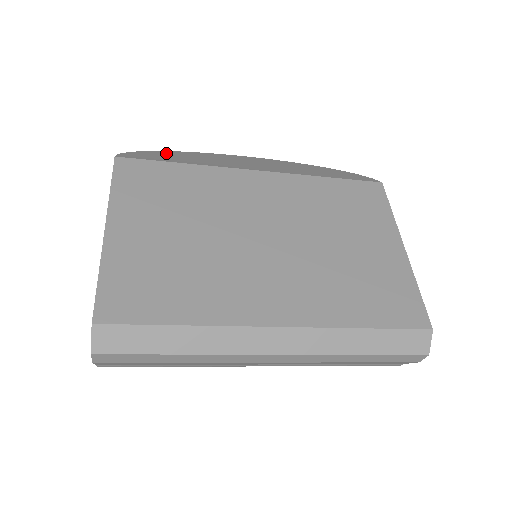
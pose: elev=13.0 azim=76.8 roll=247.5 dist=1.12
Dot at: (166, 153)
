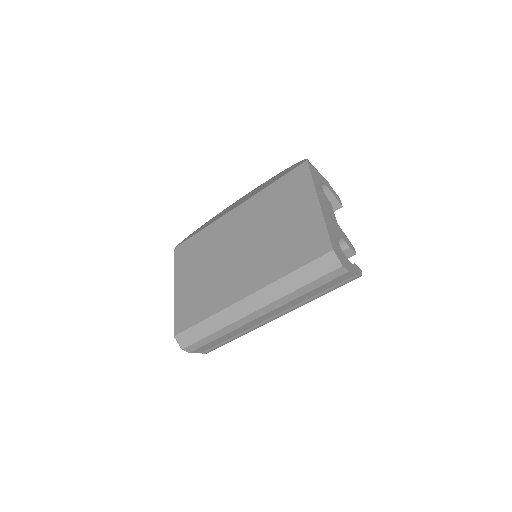
Dot at: occluded
